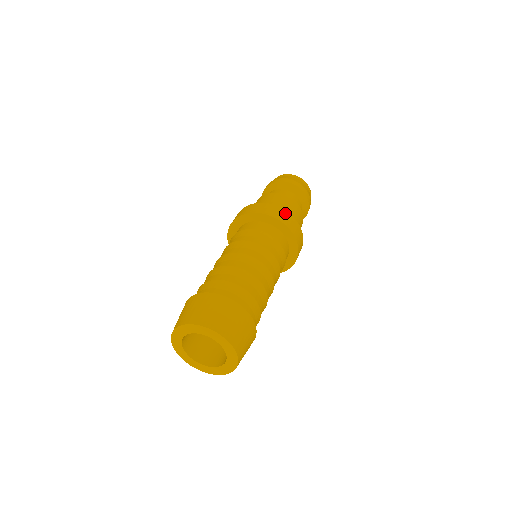
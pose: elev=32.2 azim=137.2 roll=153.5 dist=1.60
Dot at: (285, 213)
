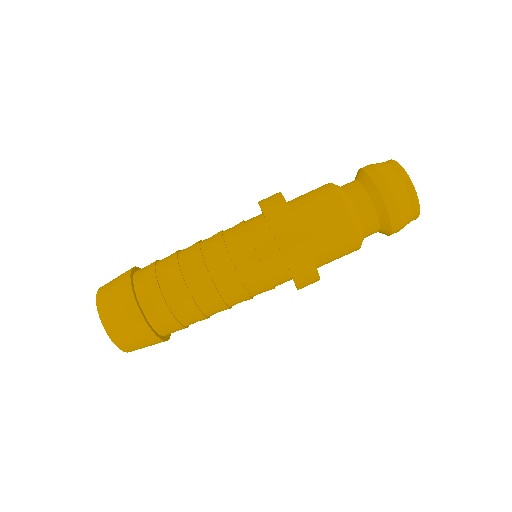
Dot at: (291, 223)
